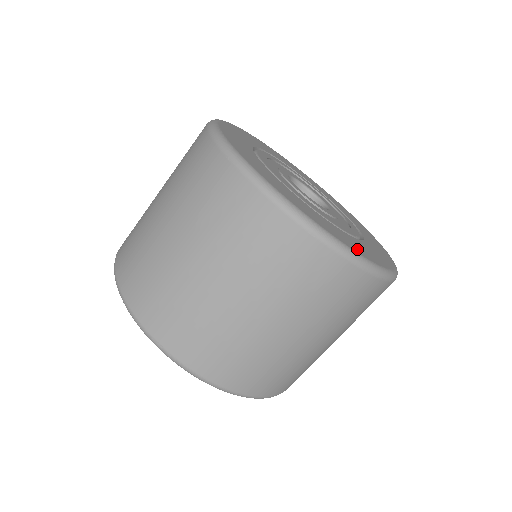
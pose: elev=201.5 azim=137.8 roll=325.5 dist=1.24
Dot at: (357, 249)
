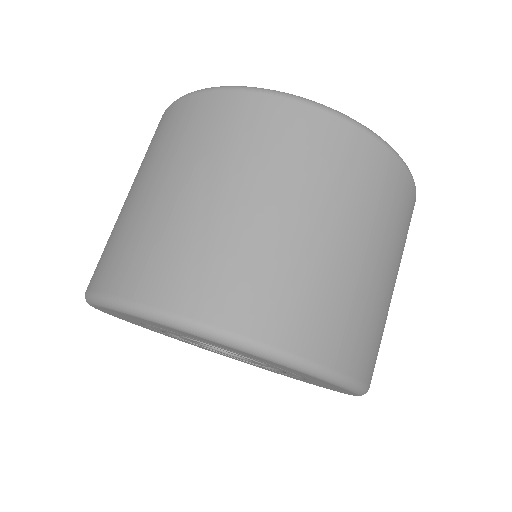
Dot at: occluded
